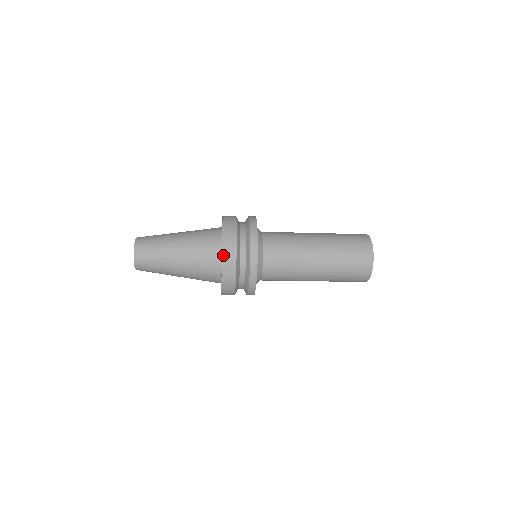
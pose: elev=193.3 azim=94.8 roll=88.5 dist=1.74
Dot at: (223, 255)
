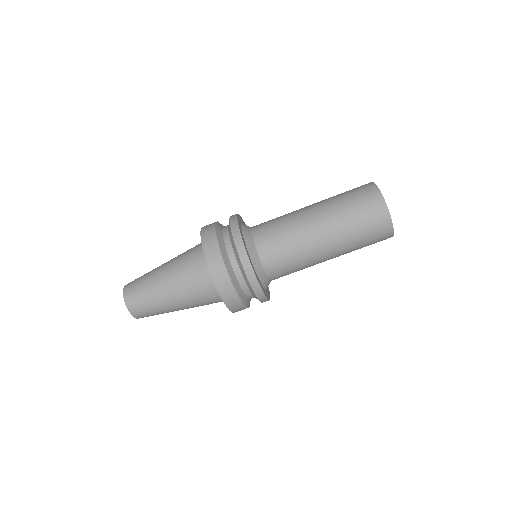
Dot at: (207, 259)
